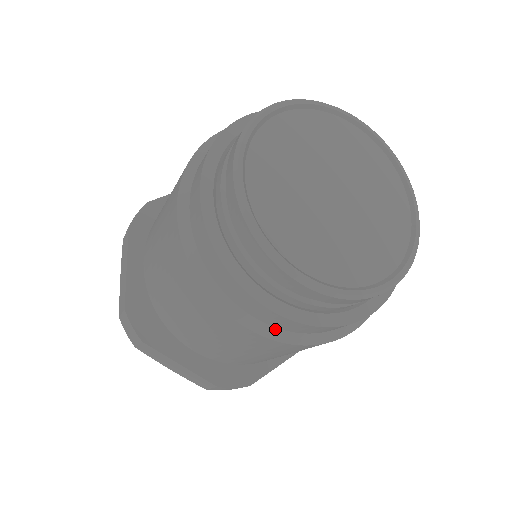
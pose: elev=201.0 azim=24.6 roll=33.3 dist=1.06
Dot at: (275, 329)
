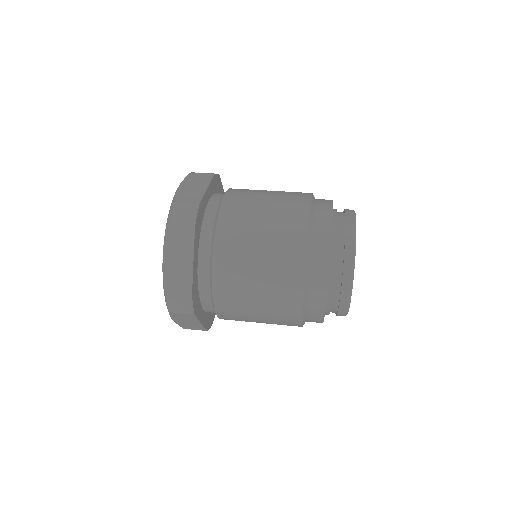
Dot at: occluded
